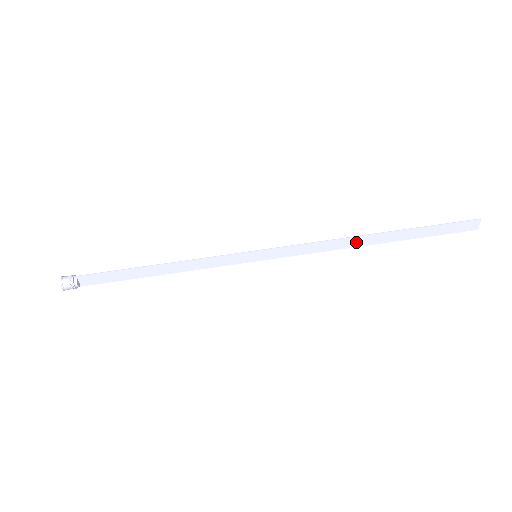
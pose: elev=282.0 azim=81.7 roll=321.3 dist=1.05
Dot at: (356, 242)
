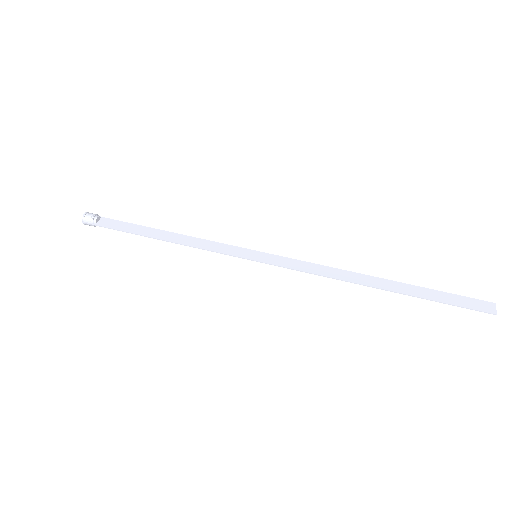
Dot at: (357, 279)
